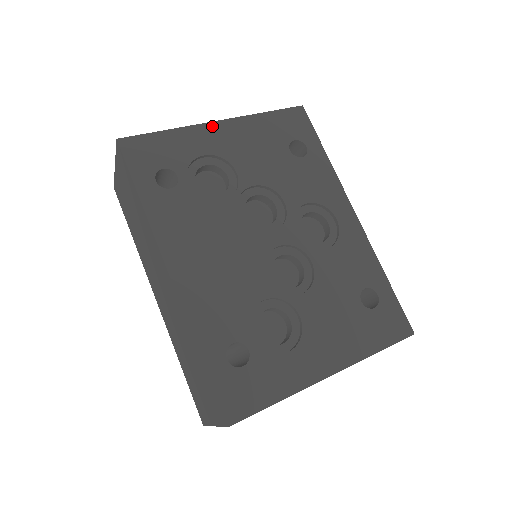
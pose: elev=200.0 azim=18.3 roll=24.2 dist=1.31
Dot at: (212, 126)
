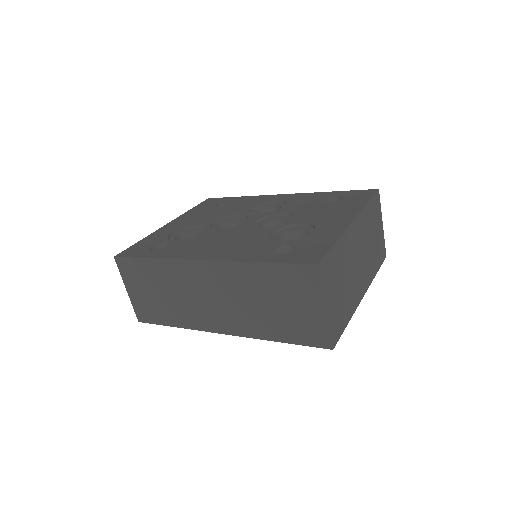
Dot at: (165, 226)
